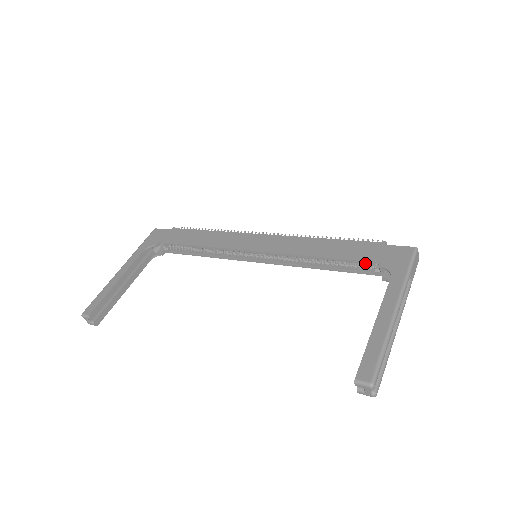
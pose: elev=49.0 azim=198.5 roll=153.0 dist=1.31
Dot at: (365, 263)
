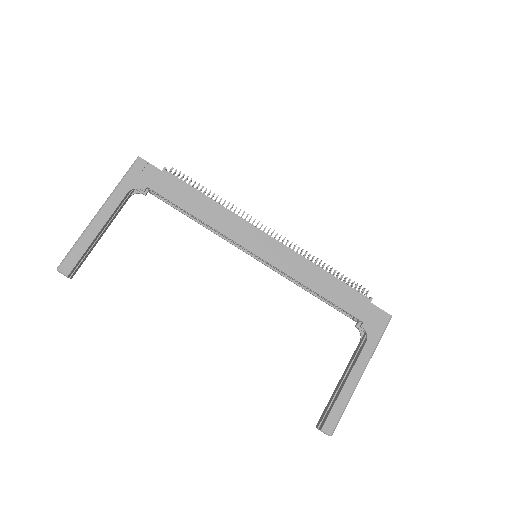
Dot at: (350, 313)
